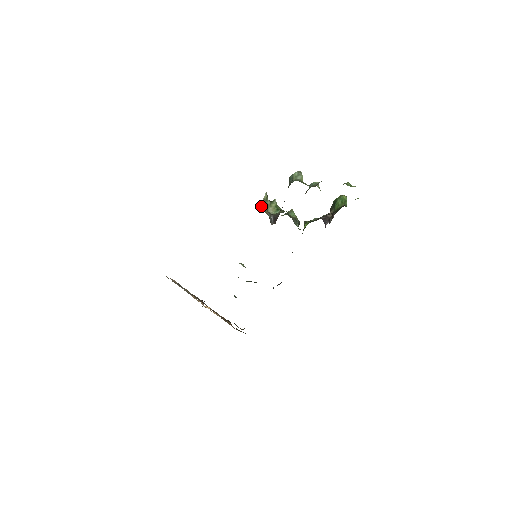
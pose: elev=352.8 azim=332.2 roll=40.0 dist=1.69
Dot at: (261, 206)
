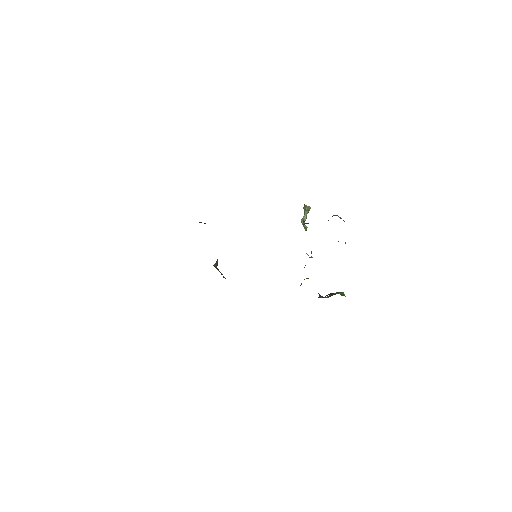
Dot at: (304, 206)
